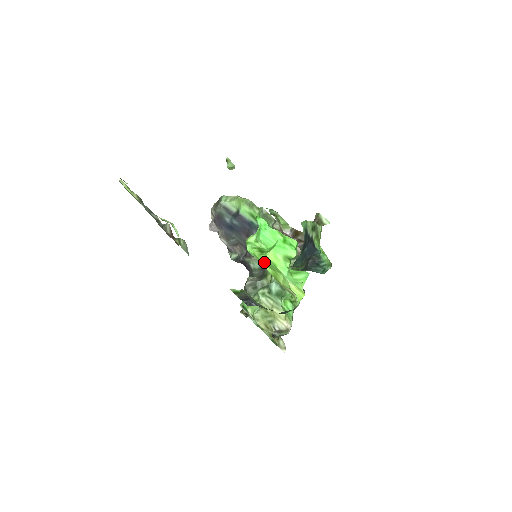
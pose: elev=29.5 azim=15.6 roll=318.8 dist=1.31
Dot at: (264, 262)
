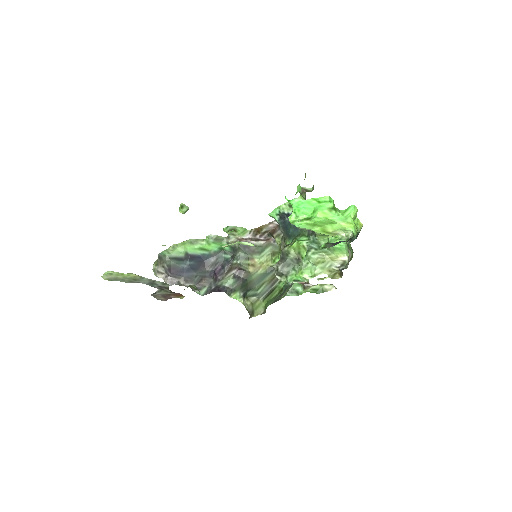
Dot at: (315, 224)
